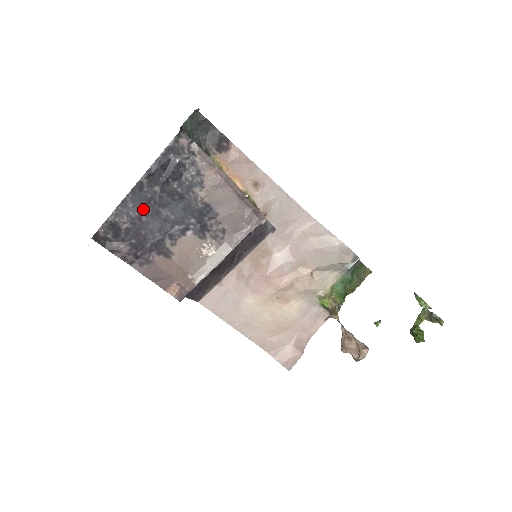
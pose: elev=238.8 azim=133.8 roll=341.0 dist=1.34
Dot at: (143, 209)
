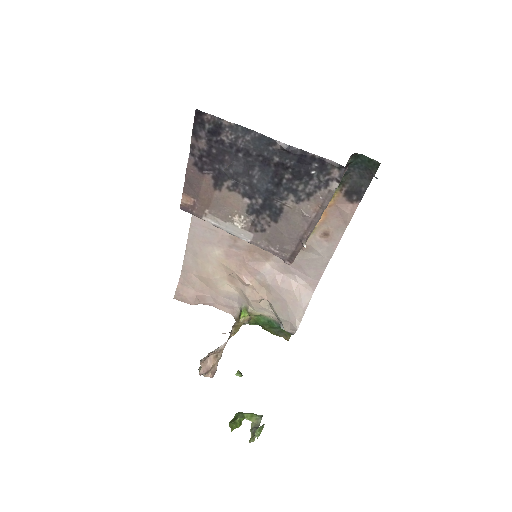
Dot at: (250, 151)
